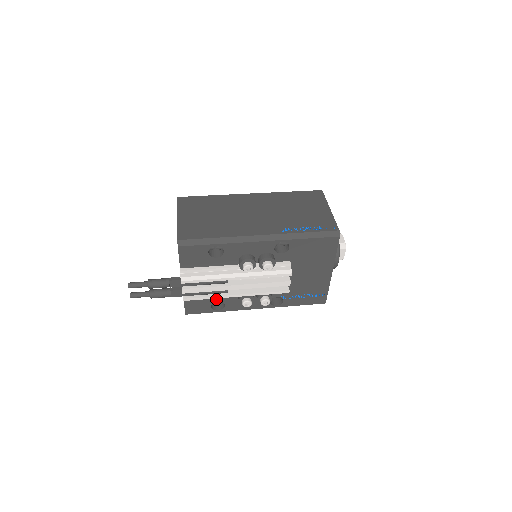
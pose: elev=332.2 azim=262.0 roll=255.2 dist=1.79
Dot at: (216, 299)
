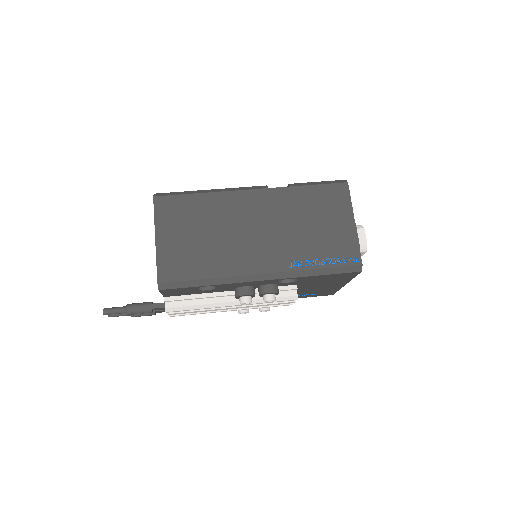
Dot at: occluded
